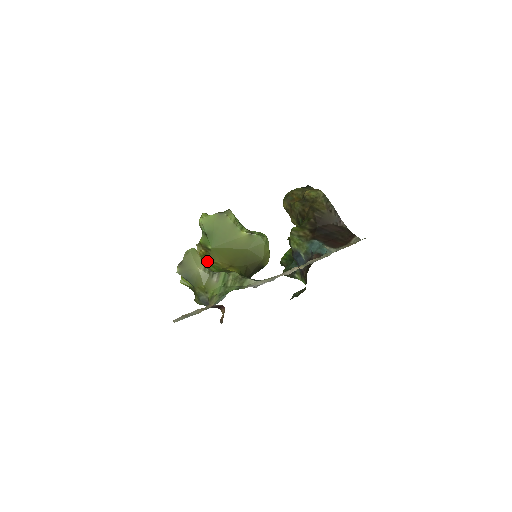
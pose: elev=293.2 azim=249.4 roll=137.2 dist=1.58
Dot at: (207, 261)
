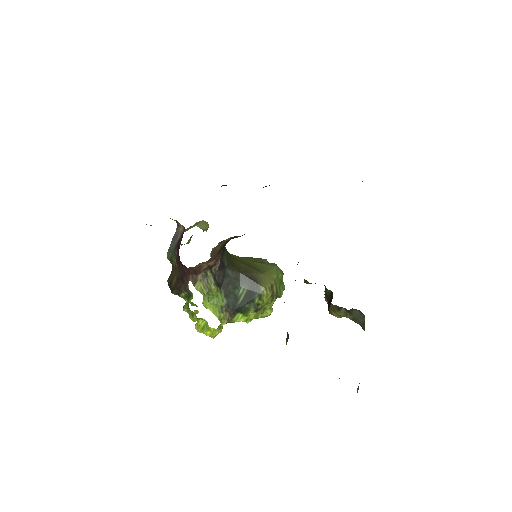
Dot at: occluded
